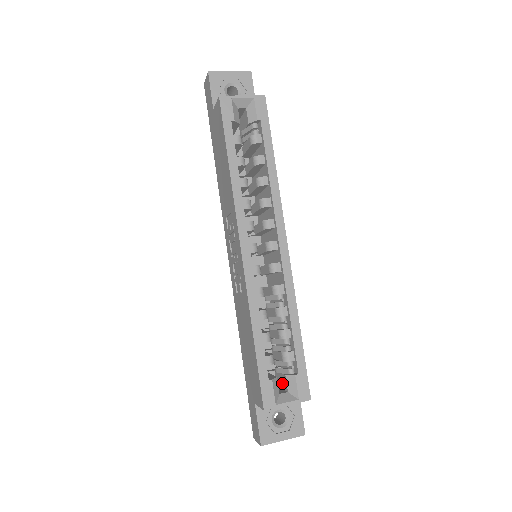
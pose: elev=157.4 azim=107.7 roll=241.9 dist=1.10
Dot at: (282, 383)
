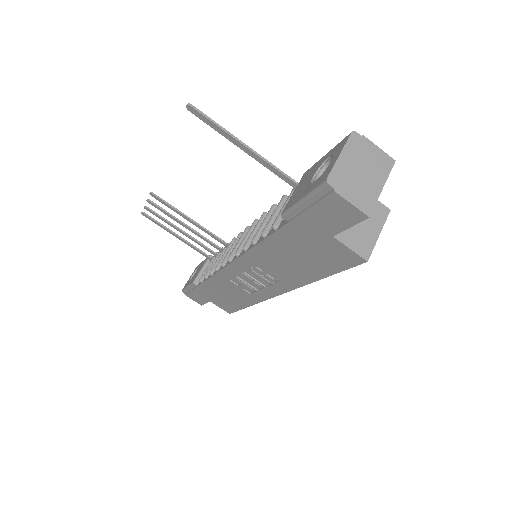
Dot at: occluded
